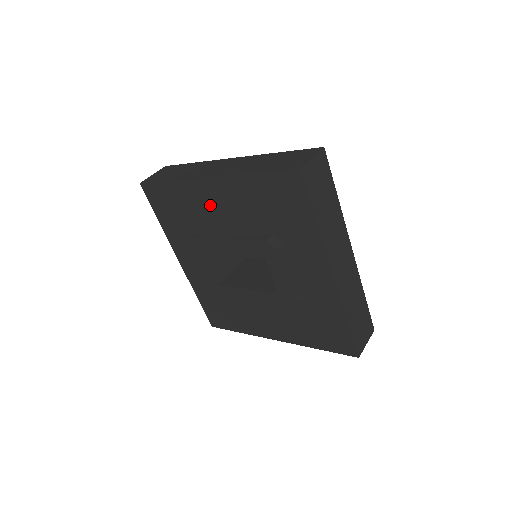
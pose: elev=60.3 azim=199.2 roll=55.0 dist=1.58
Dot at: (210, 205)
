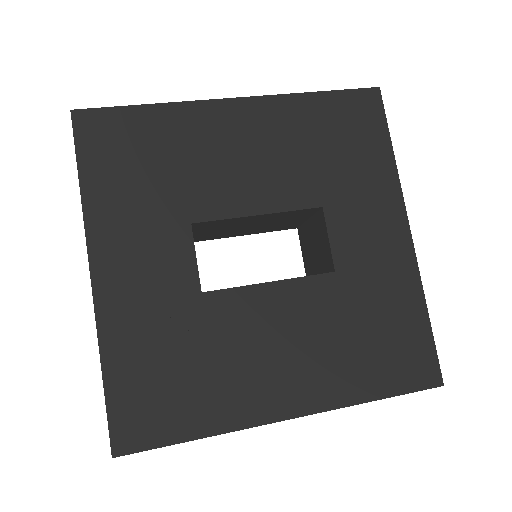
Dot at: (224, 141)
